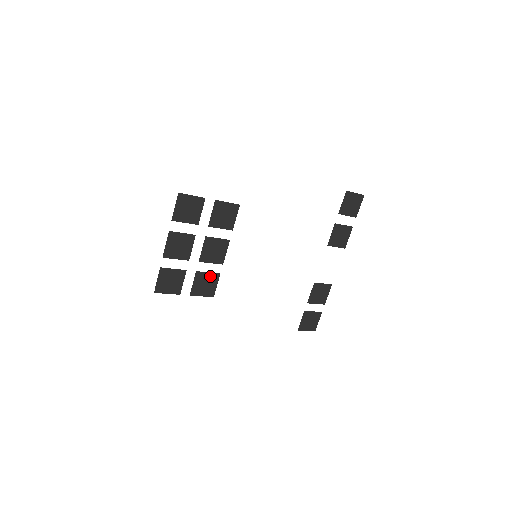
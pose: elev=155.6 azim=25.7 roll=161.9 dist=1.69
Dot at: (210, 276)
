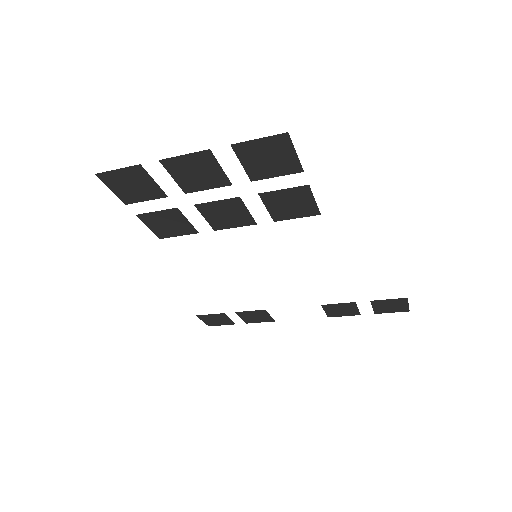
Dot at: (185, 224)
